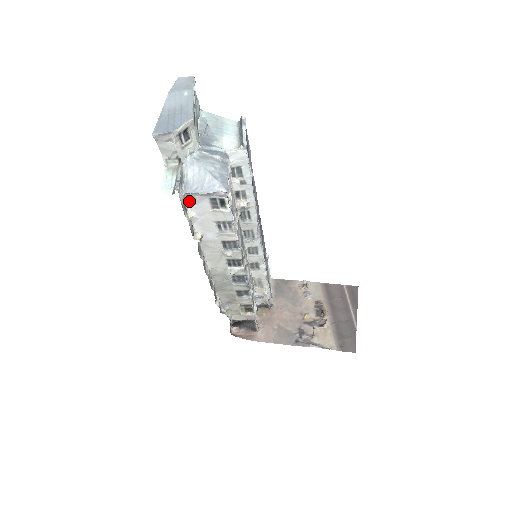
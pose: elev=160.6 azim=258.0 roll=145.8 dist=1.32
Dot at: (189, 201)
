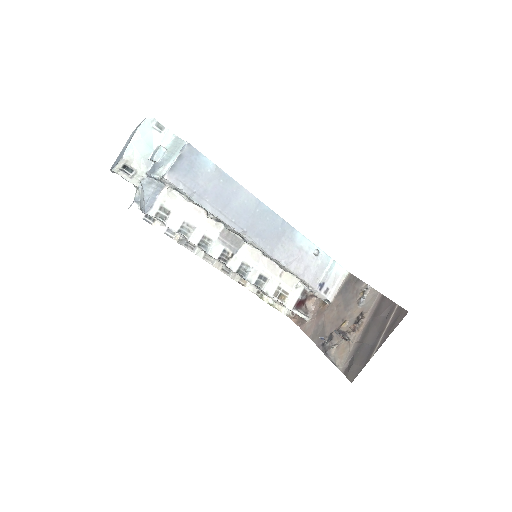
Dot at: occluded
